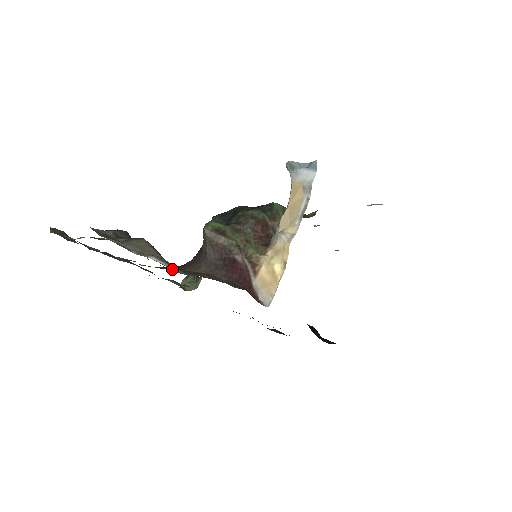
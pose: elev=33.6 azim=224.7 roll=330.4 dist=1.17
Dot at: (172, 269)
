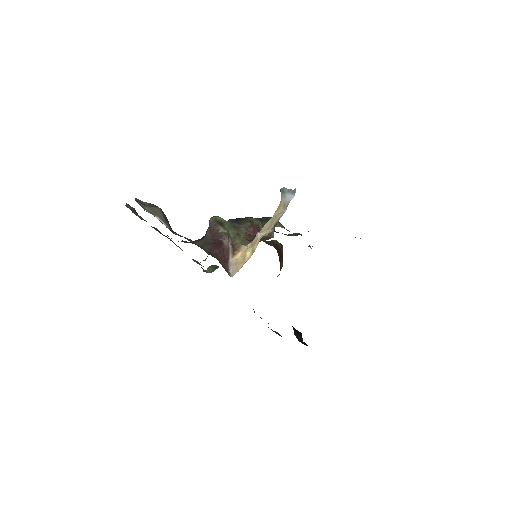
Dot at: (168, 228)
